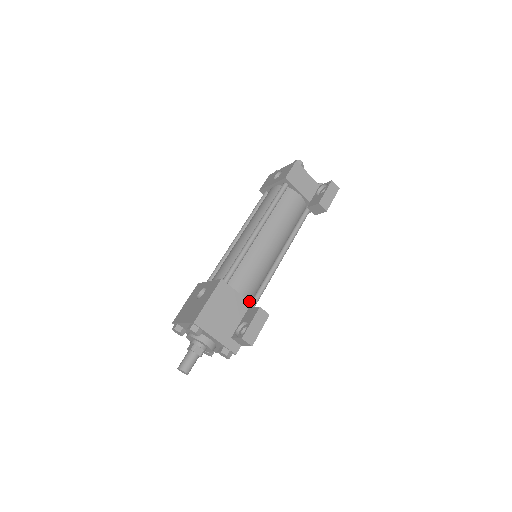
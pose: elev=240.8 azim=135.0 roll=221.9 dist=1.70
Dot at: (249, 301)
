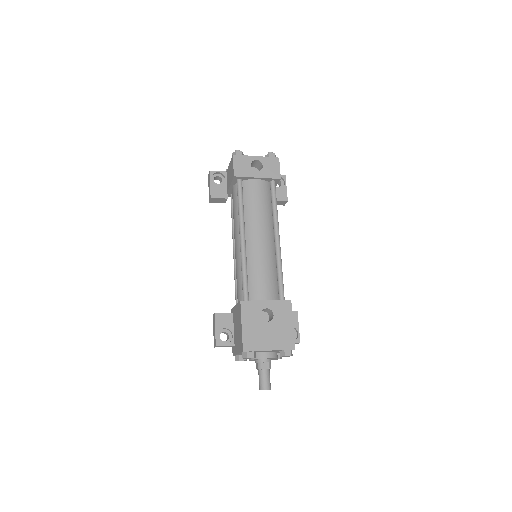
Dot at: occluded
